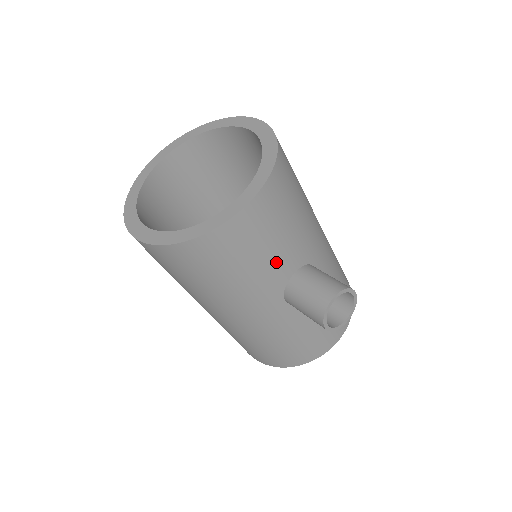
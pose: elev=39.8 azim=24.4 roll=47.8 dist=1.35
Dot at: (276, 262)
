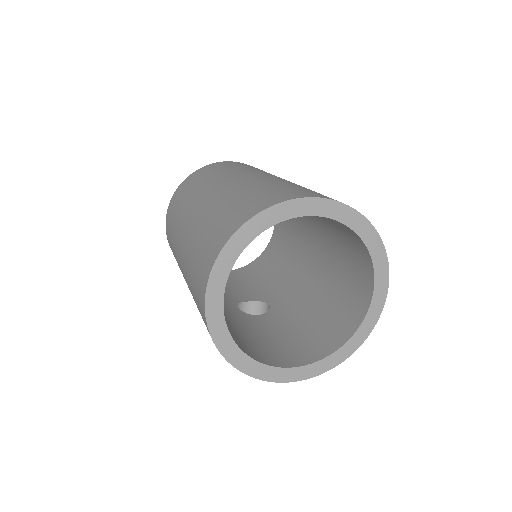
Dot at: occluded
